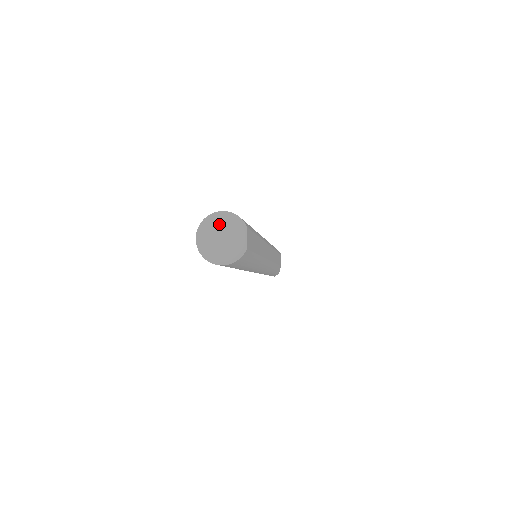
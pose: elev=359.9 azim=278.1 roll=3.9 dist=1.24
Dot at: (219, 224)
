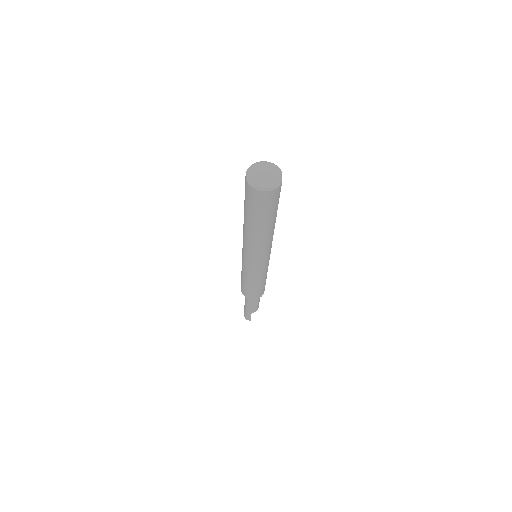
Dot at: (262, 167)
